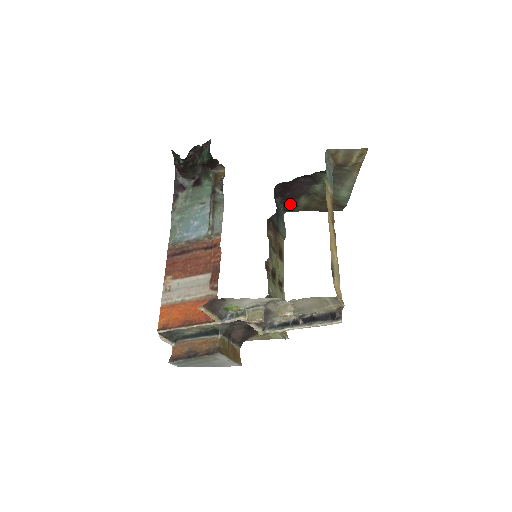
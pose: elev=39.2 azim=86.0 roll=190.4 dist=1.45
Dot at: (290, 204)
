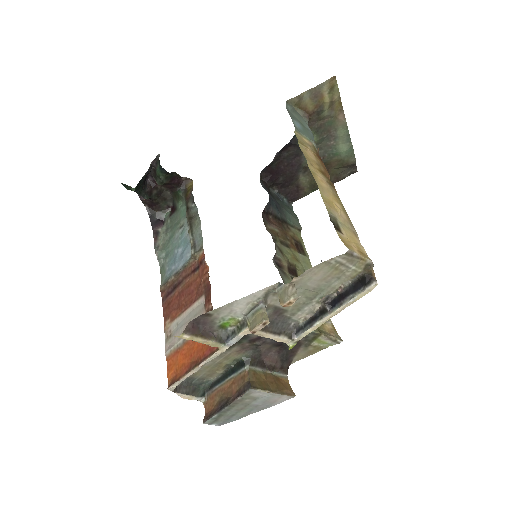
Dot at: (292, 190)
